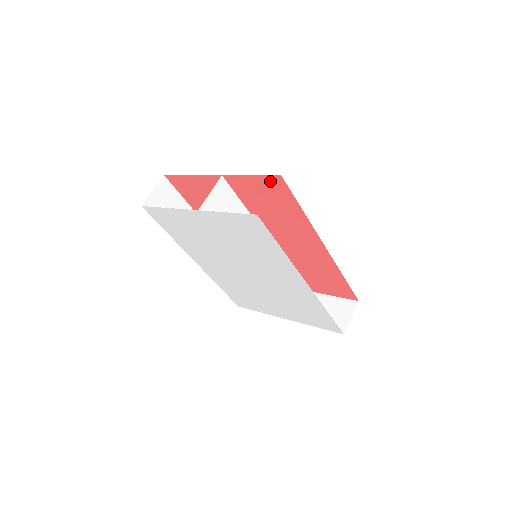
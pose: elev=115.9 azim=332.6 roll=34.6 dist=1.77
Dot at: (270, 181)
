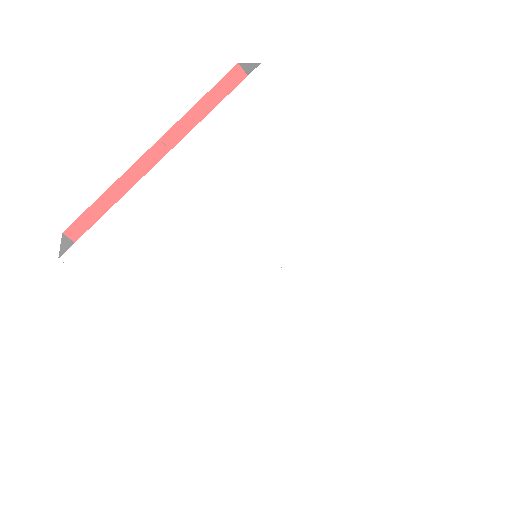
Dot at: (227, 90)
